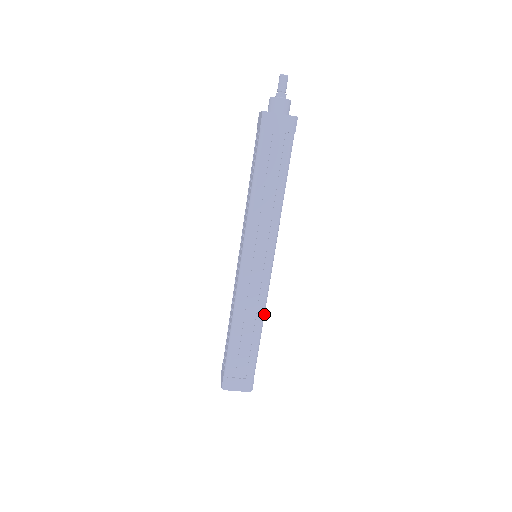
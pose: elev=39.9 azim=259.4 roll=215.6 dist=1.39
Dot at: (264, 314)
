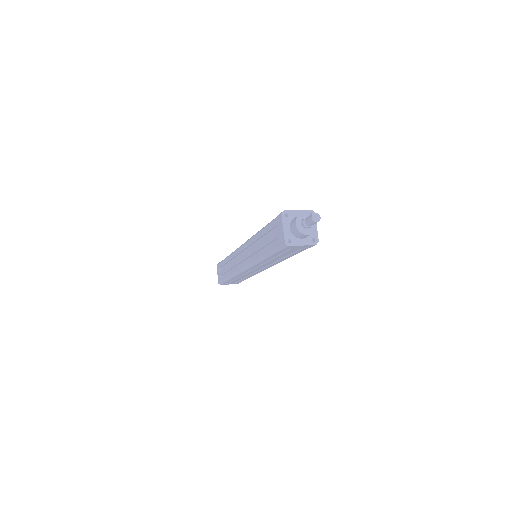
Dot at: occluded
